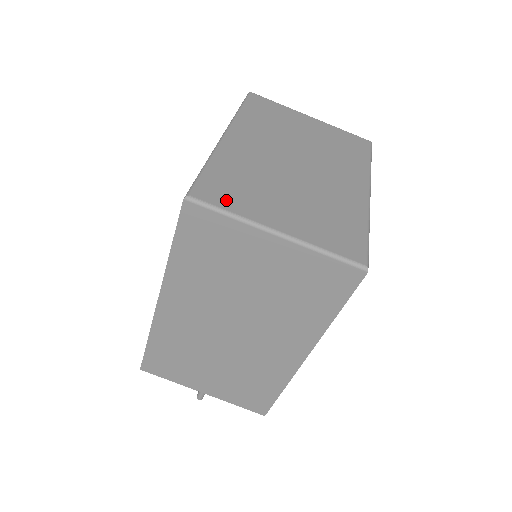
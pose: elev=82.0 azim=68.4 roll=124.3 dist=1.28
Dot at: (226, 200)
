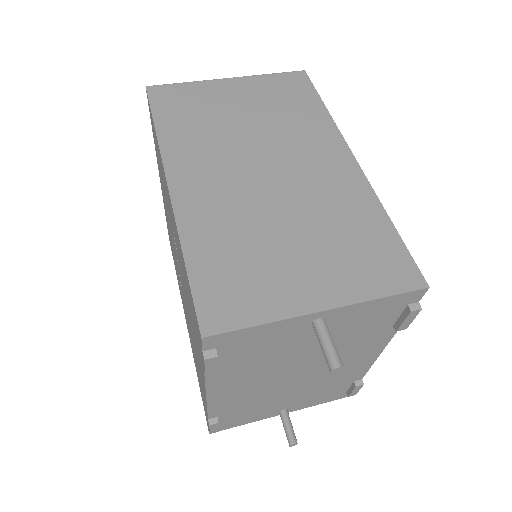
Dot at: occluded
